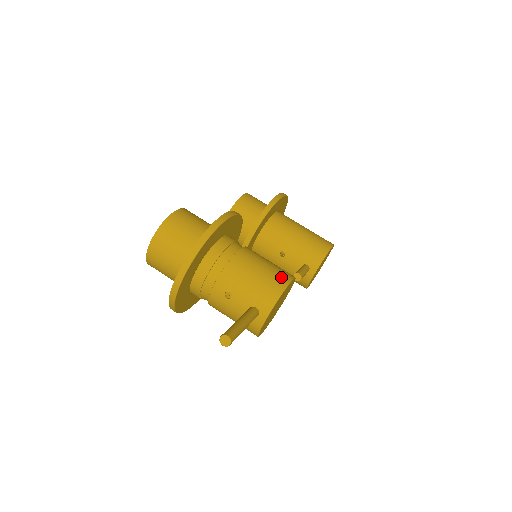
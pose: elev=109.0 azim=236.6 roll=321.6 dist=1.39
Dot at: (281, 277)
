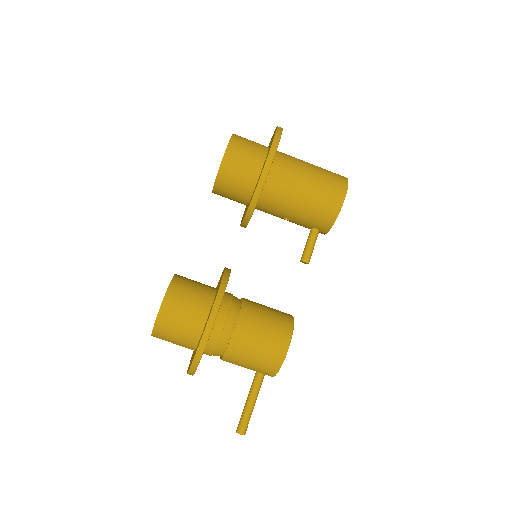
Dot at: (276, 354)
